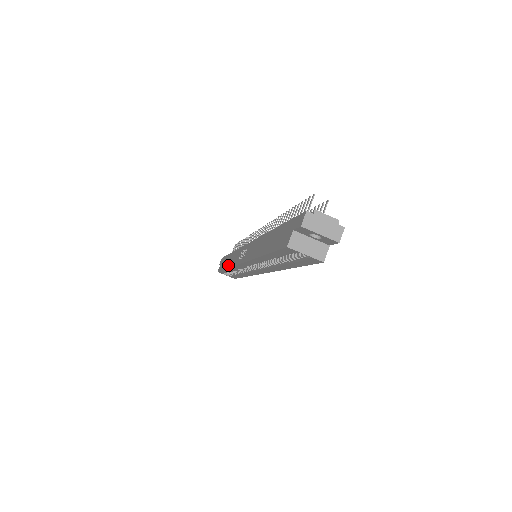
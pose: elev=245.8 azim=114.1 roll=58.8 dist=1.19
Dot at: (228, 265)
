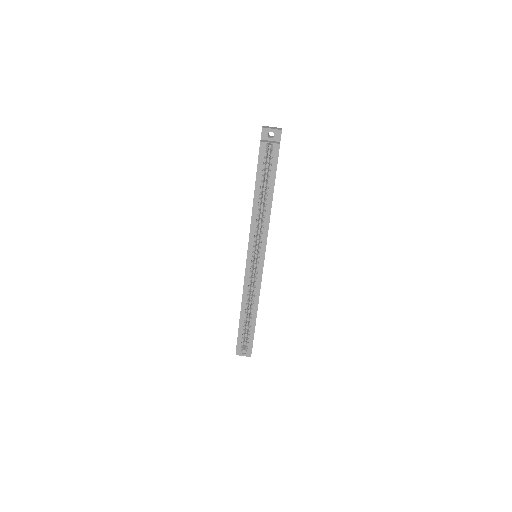
Dot at: (241, 303)
